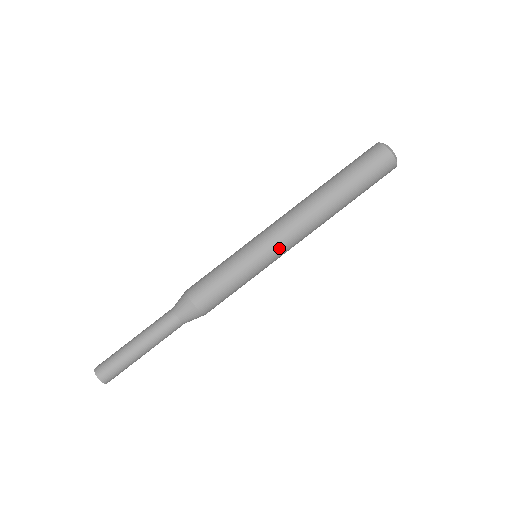
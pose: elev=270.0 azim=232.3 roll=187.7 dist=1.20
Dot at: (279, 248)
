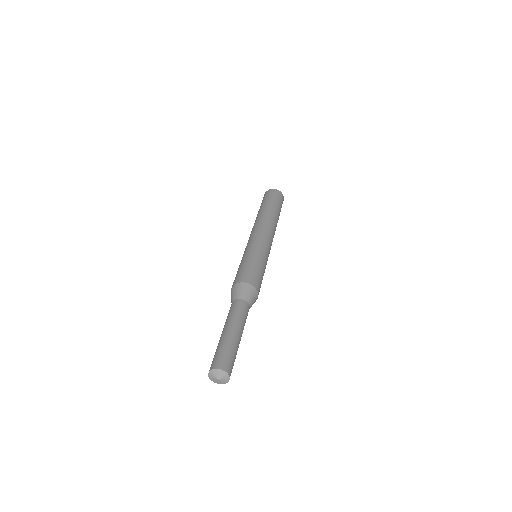
Dot at: occluded
